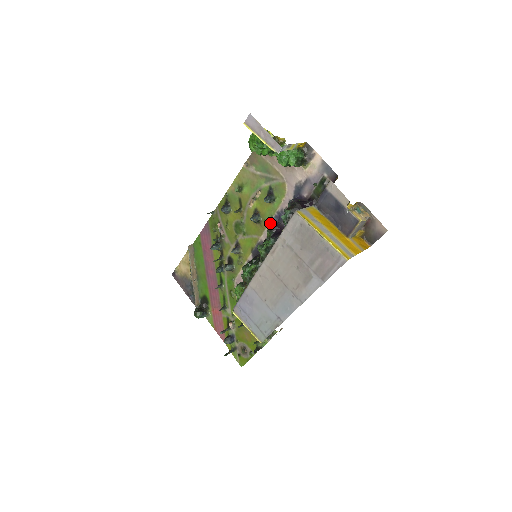
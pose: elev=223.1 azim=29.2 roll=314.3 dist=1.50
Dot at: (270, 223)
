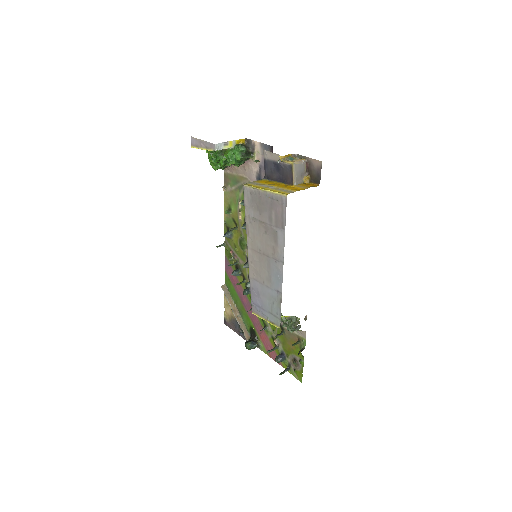
Dot at: occluded
